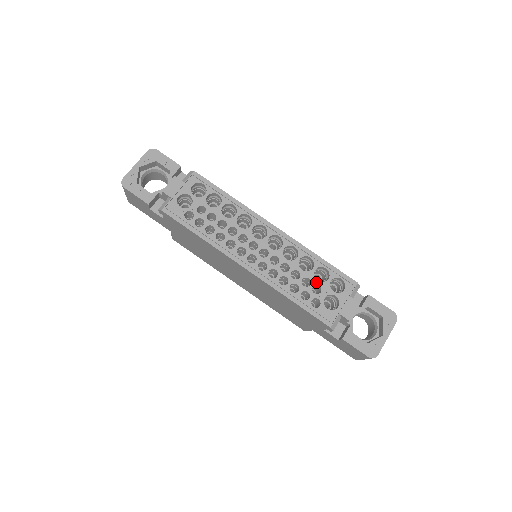
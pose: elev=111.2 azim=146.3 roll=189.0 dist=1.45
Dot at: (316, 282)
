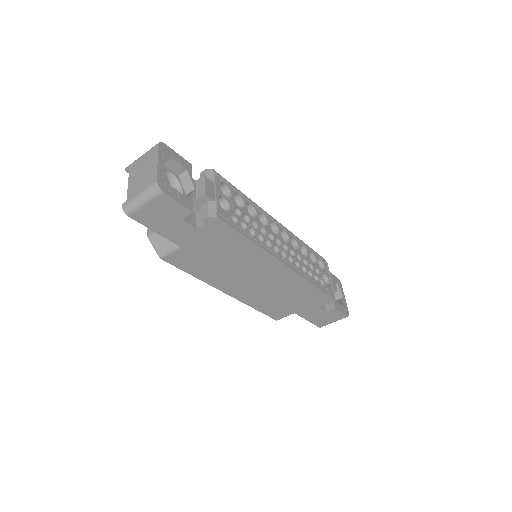
Dot at: (314, 265)
